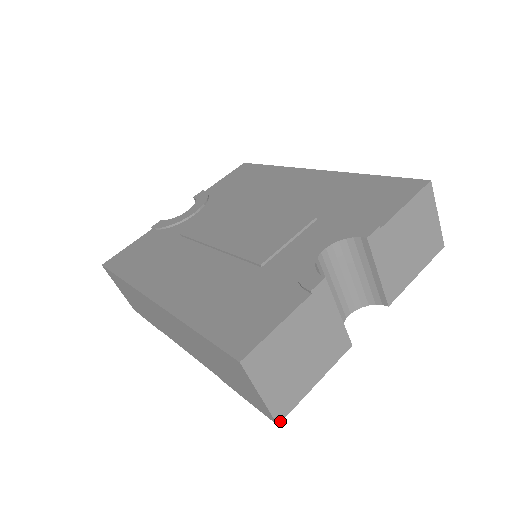
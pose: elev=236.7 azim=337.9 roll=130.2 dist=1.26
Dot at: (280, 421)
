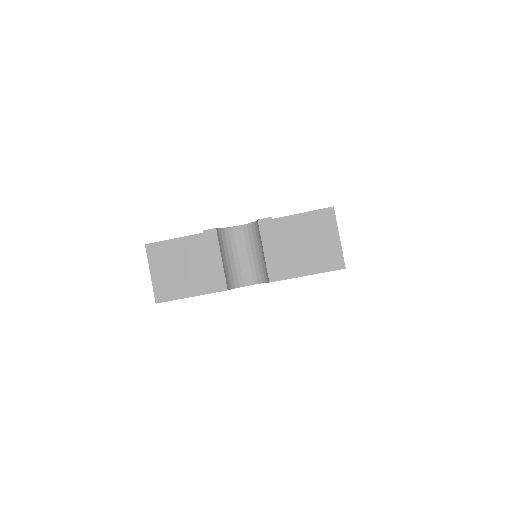
Dot at: (158, 302)
